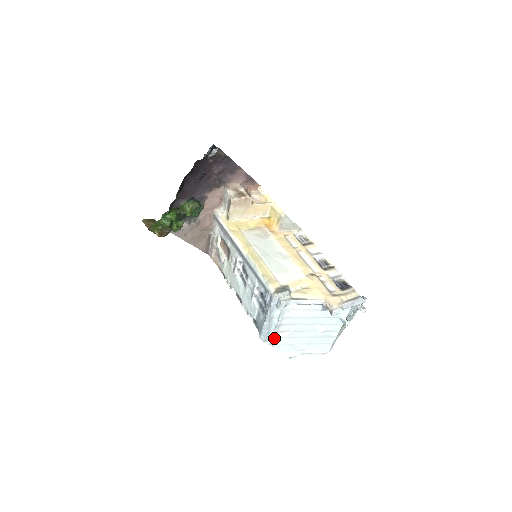
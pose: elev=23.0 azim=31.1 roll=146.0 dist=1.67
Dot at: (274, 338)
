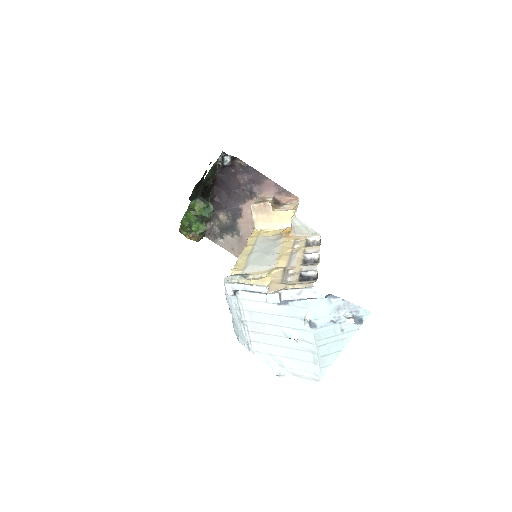
Dot at: (250, 341)
